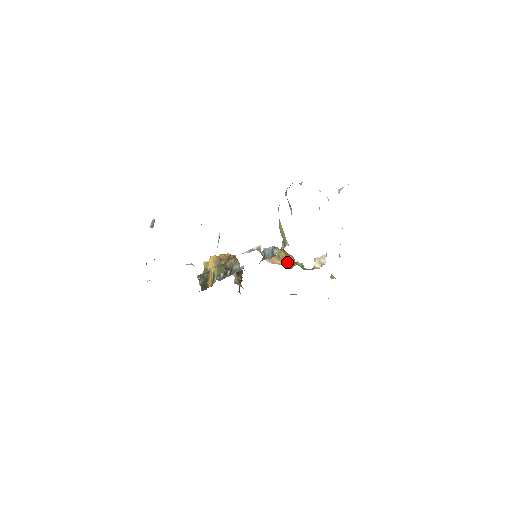
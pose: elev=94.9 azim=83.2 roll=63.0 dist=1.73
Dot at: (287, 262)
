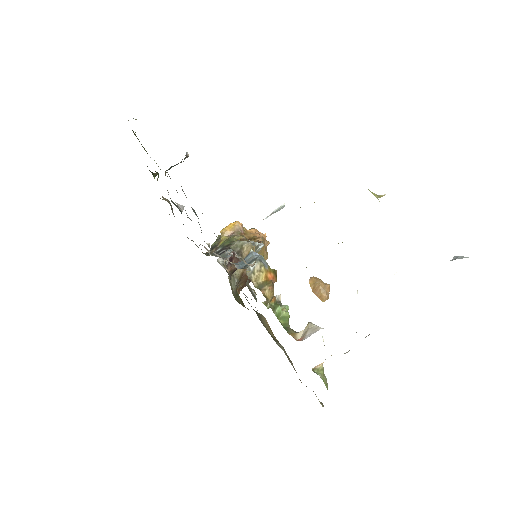
Dot at: (277, 295)
